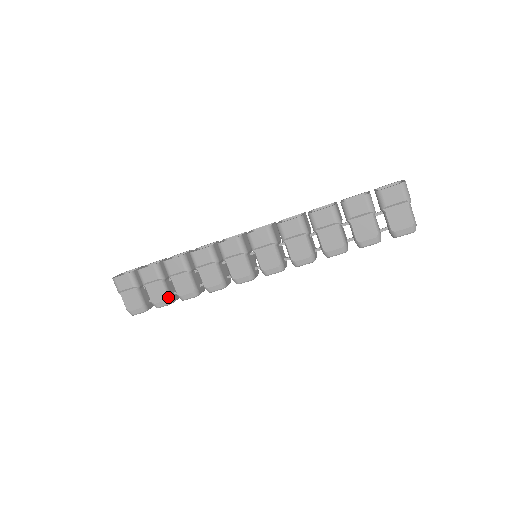
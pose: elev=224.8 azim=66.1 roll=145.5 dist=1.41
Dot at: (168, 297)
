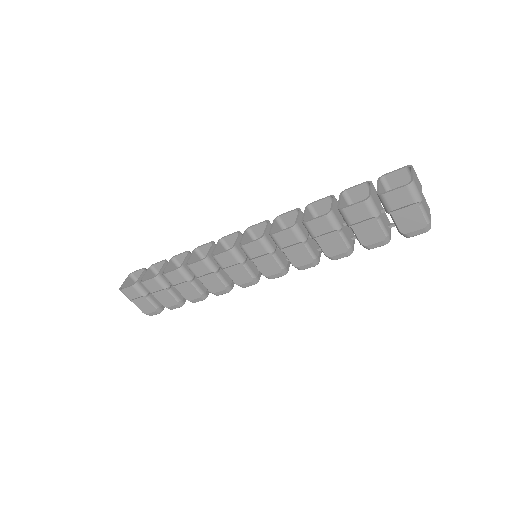
Dot at: (178, 302)
